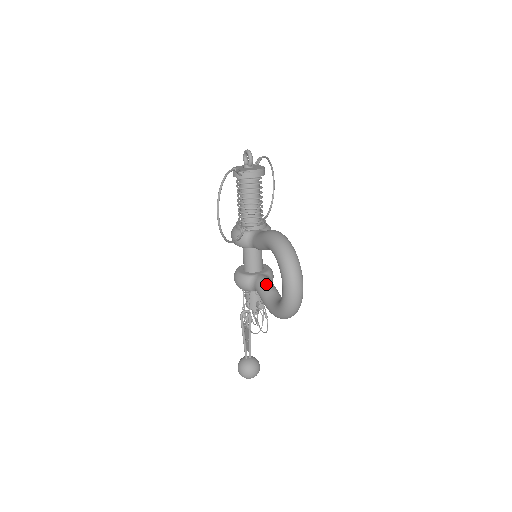
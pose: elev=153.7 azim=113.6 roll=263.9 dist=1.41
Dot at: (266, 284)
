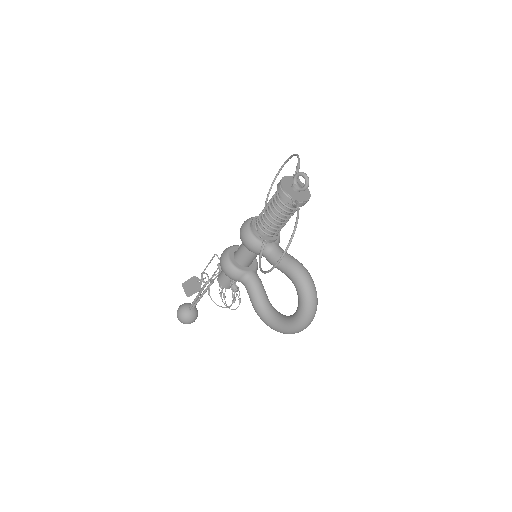
Dot at: (260, 287)
